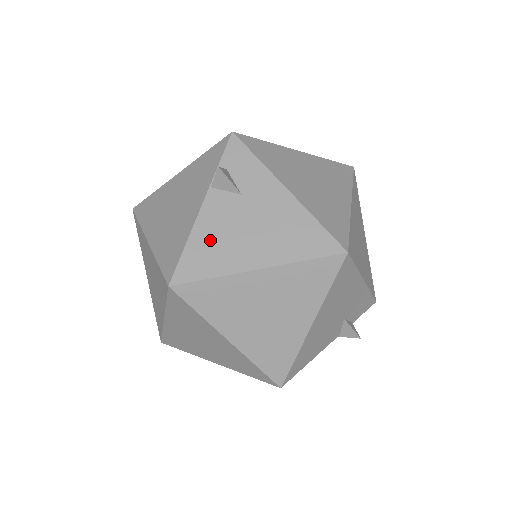
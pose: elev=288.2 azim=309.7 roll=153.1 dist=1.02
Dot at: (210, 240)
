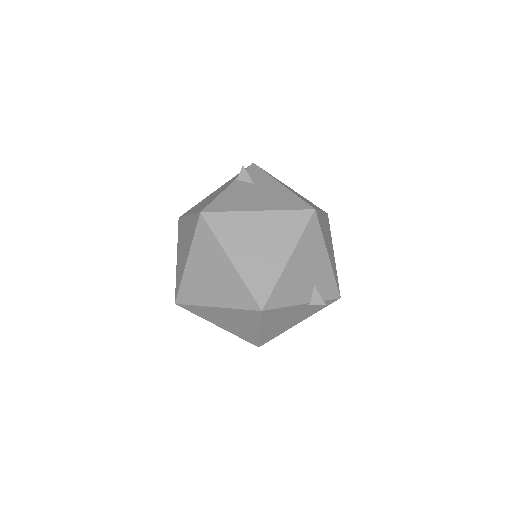
Dot at: (231, 198)
